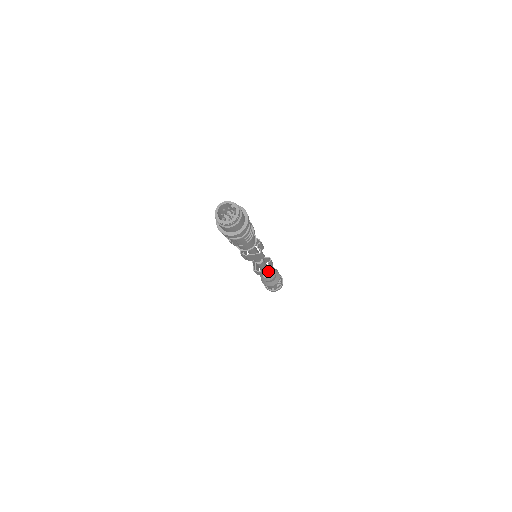
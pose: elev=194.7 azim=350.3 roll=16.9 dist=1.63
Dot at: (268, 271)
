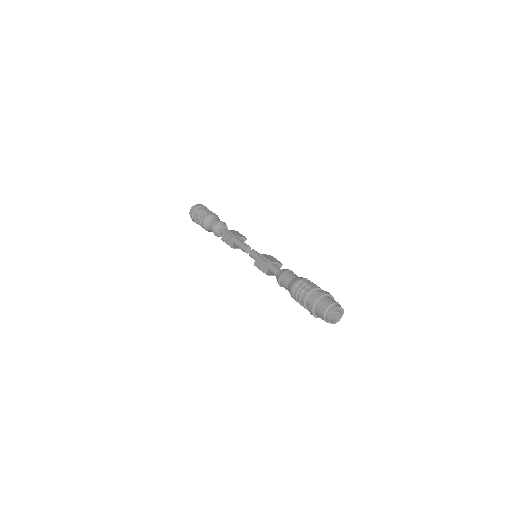
Dot at: occluded
